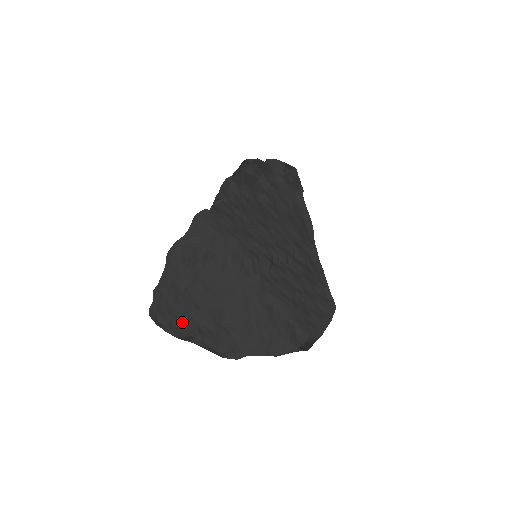
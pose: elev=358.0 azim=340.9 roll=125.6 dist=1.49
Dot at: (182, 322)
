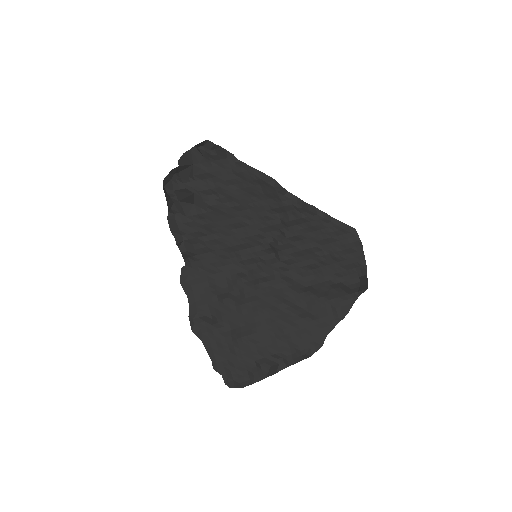
Dot at: (256, 364)
